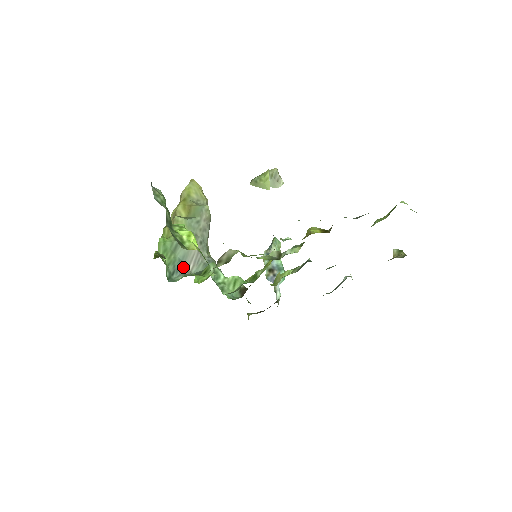
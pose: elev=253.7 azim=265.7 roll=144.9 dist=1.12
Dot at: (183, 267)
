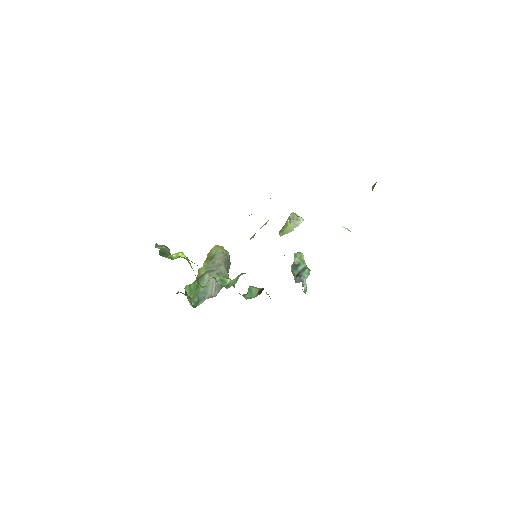
Dot at: (207, 296)
